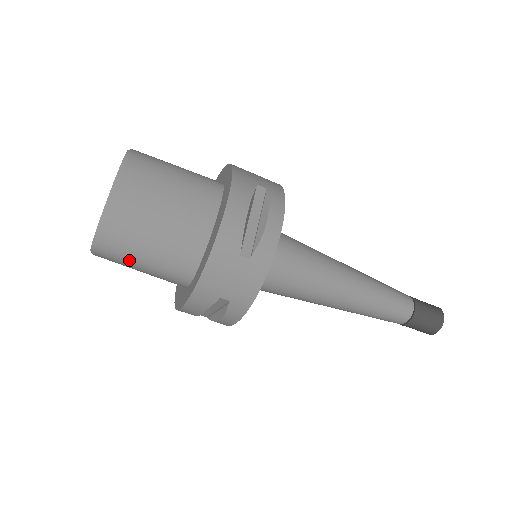
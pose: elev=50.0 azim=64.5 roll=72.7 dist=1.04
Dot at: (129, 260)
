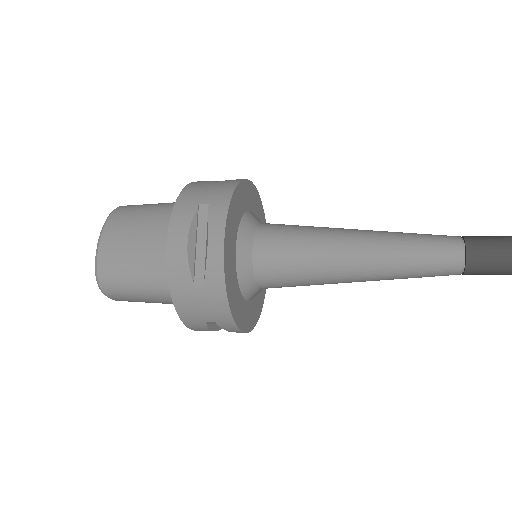
Dot at: occluded
